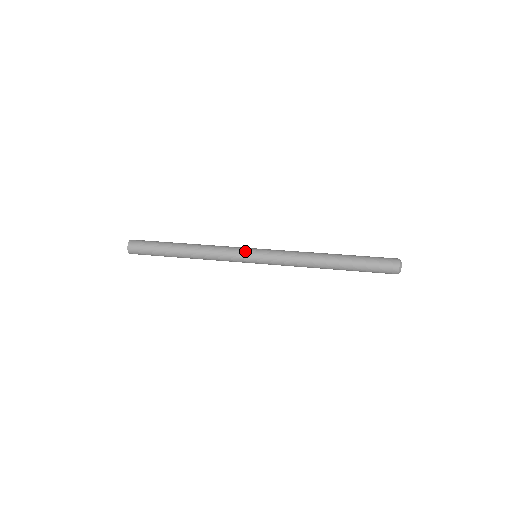
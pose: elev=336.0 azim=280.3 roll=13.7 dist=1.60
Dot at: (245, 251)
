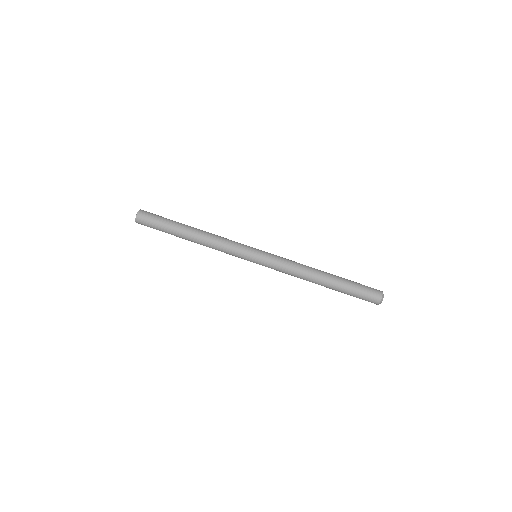
Dot at: (245, 258)
